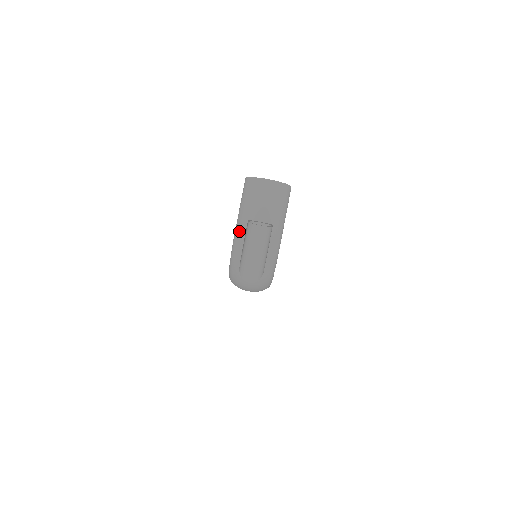
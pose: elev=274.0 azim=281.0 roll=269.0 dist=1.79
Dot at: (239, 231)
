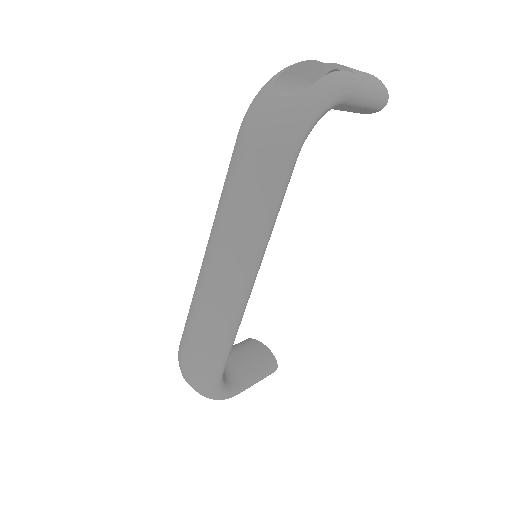
Dot at: occluded
